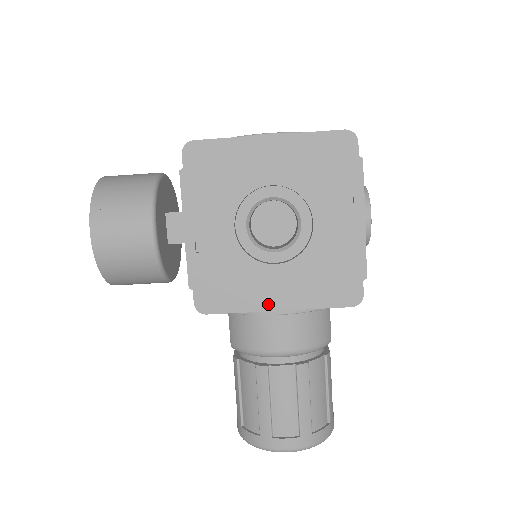
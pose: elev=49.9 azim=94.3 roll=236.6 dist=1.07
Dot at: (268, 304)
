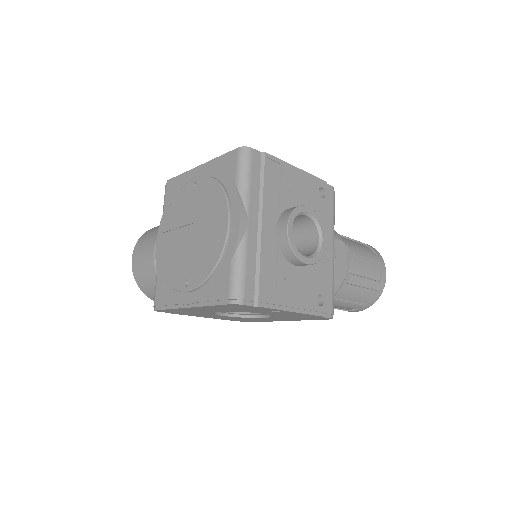
Dot at: occluded
